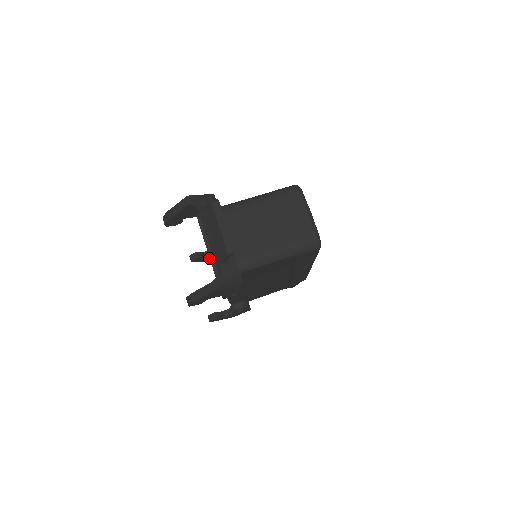
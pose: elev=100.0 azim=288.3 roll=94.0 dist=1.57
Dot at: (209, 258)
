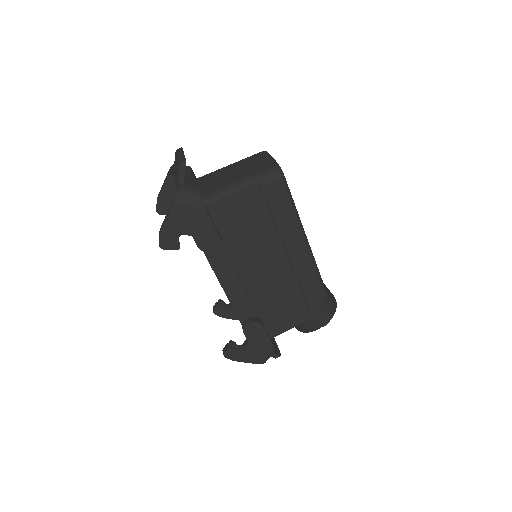
Dot at: (234, 312)
